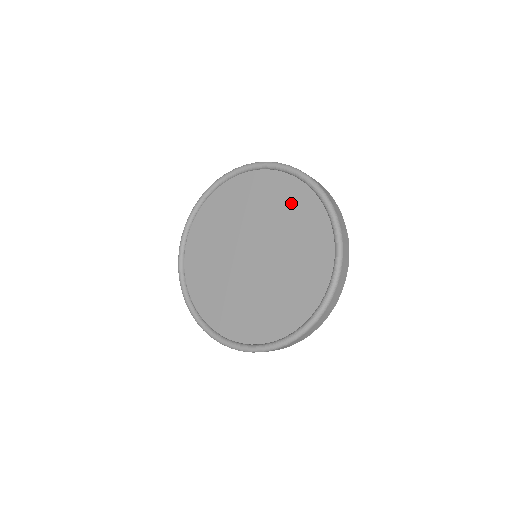
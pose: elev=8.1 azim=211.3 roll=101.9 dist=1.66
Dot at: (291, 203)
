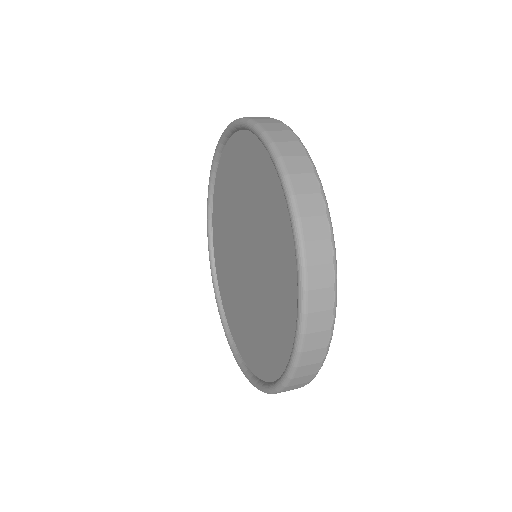
Dot at: (255, 172)
